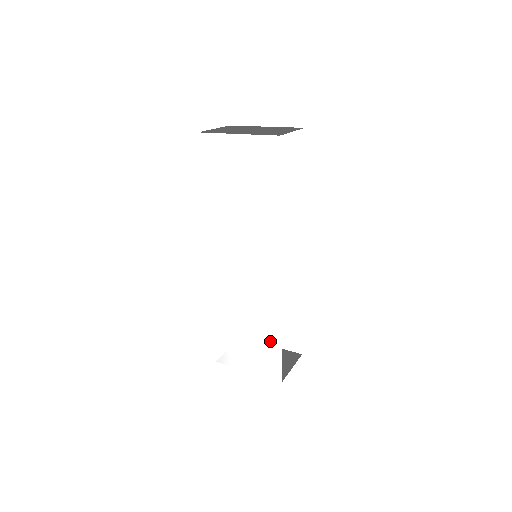
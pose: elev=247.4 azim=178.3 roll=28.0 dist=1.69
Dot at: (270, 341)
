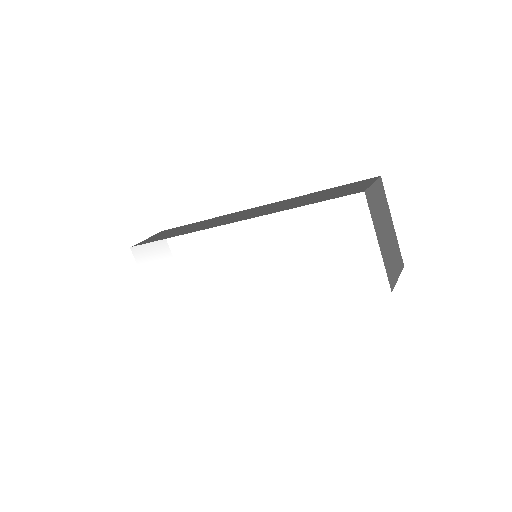
Dot at: (188, 303)
